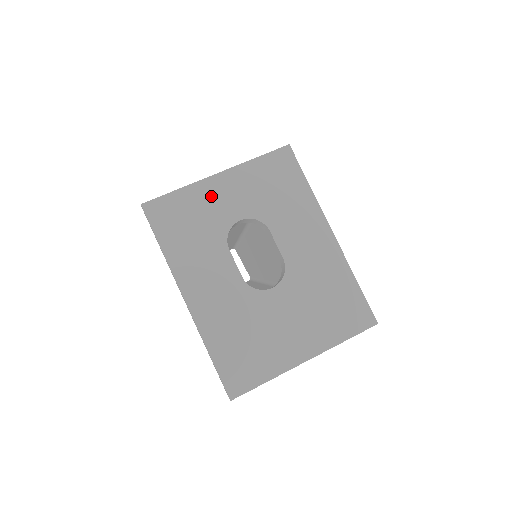
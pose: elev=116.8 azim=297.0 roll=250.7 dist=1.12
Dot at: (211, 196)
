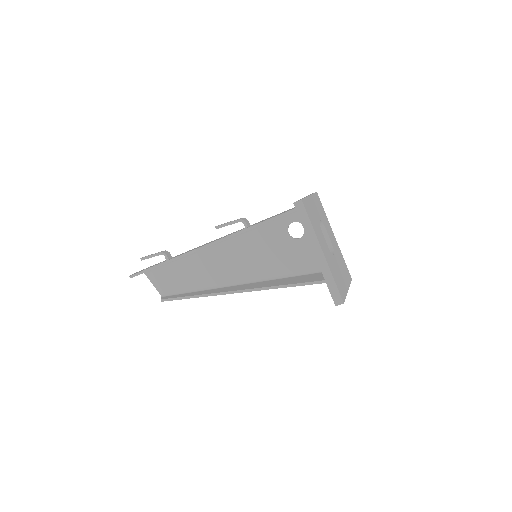
Dot at: (312, 205)
